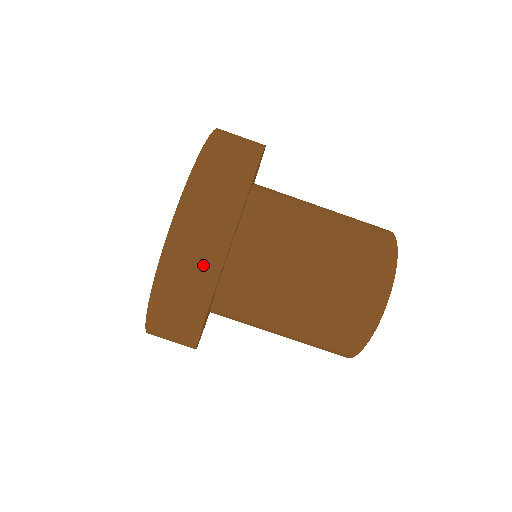
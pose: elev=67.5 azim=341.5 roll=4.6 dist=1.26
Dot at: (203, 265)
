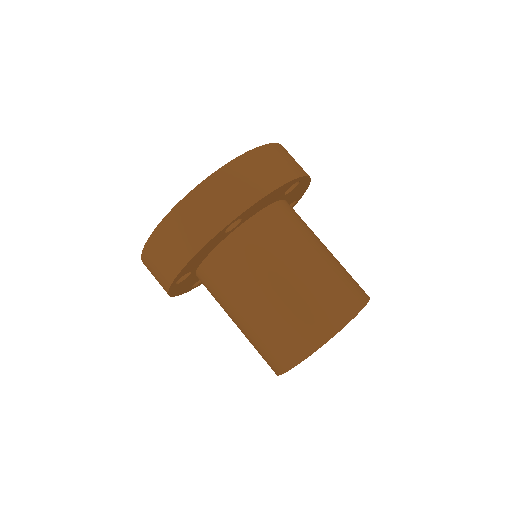
Dot at: (237, 198)
